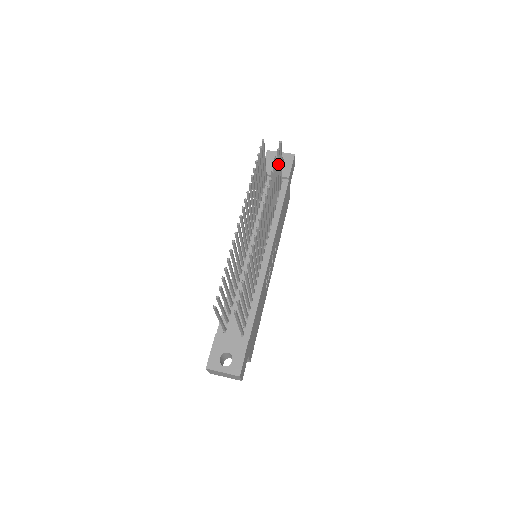
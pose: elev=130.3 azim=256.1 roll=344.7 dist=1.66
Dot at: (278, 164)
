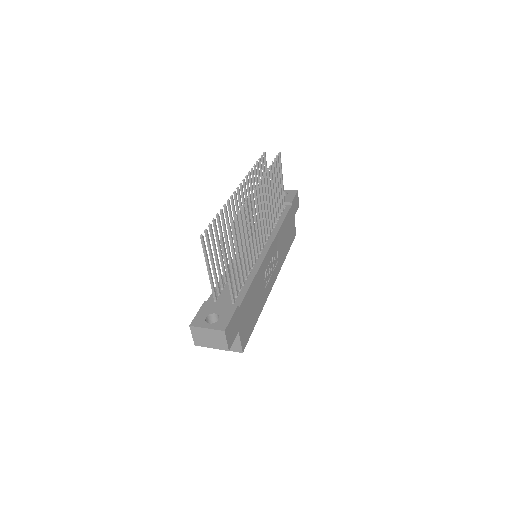
Dot at: (278, 175)
